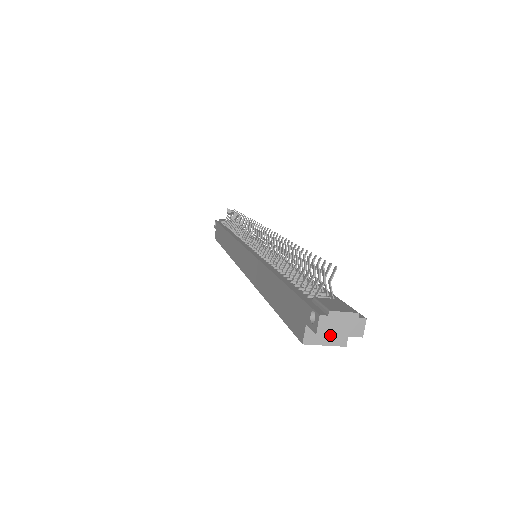
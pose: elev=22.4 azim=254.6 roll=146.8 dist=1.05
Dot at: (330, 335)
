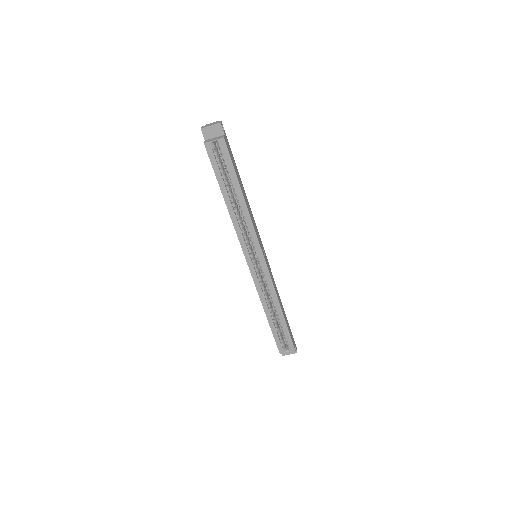
Dot at: (206, 127)
